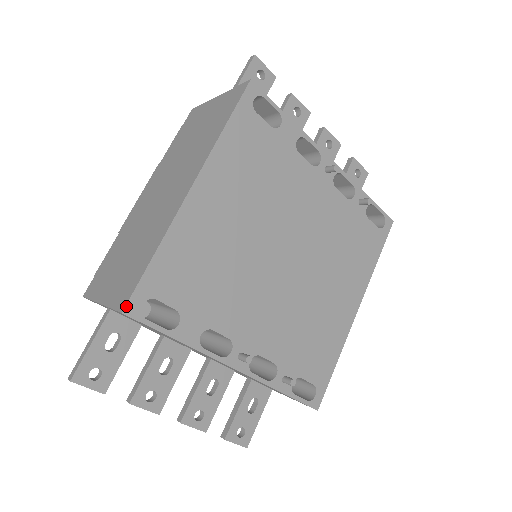
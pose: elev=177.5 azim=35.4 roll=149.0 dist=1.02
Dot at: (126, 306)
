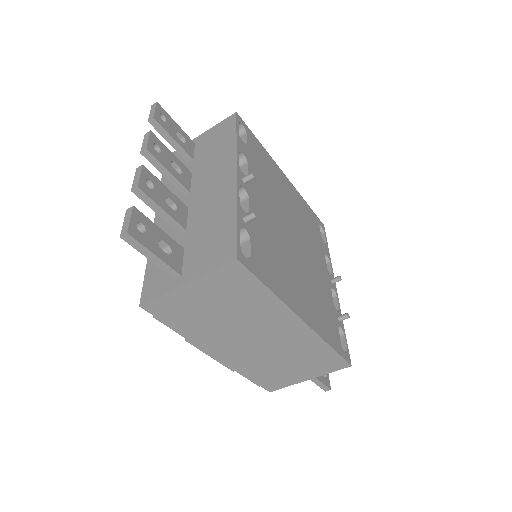
Dot at: (239, 116)
